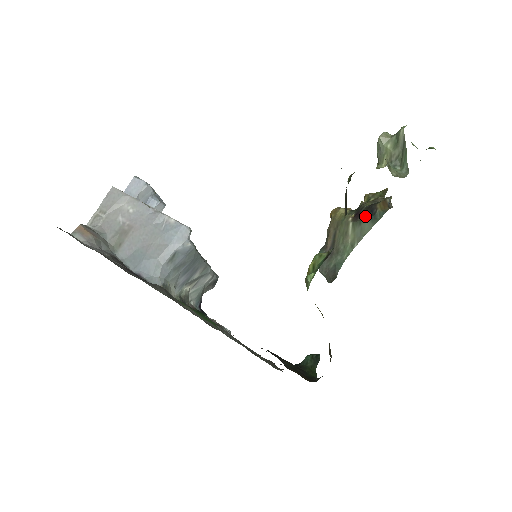
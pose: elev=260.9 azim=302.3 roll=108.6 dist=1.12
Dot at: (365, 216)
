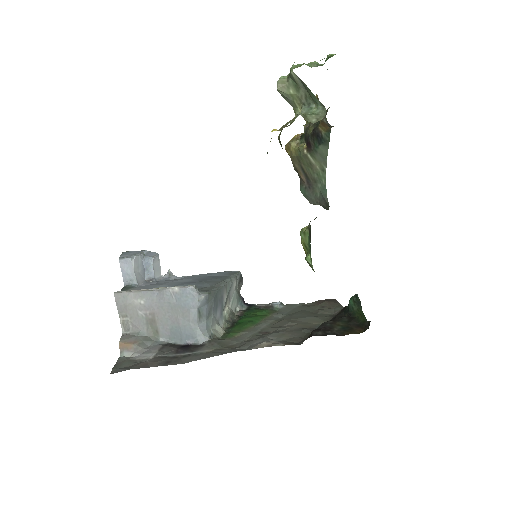
Dot at: (315, 143)
